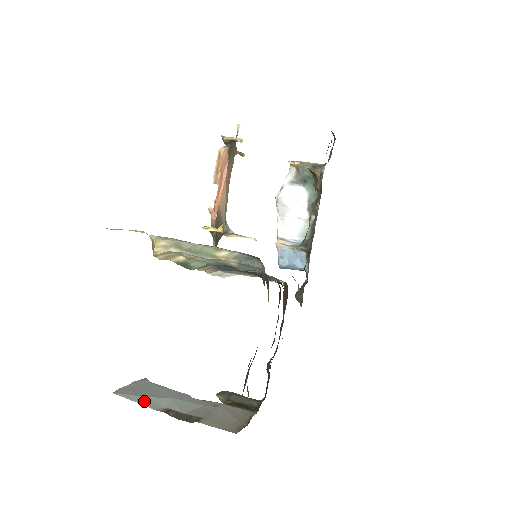
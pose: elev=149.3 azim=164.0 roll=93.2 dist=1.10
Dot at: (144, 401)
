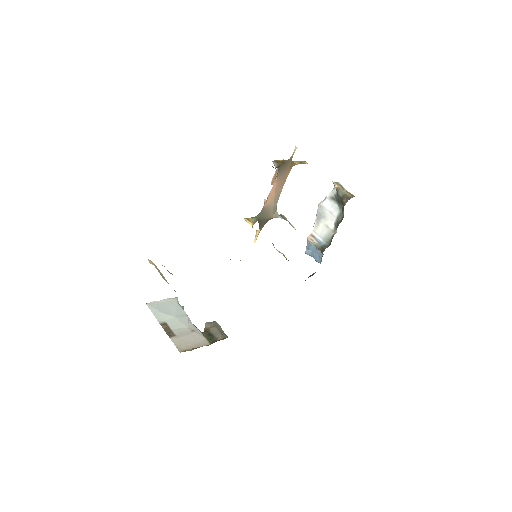
Dot at: (157, 314)
